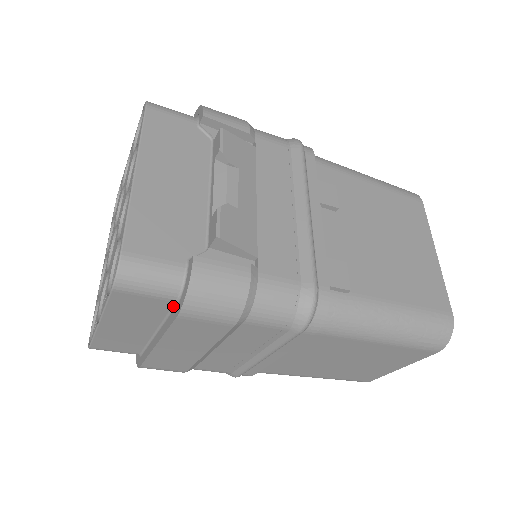
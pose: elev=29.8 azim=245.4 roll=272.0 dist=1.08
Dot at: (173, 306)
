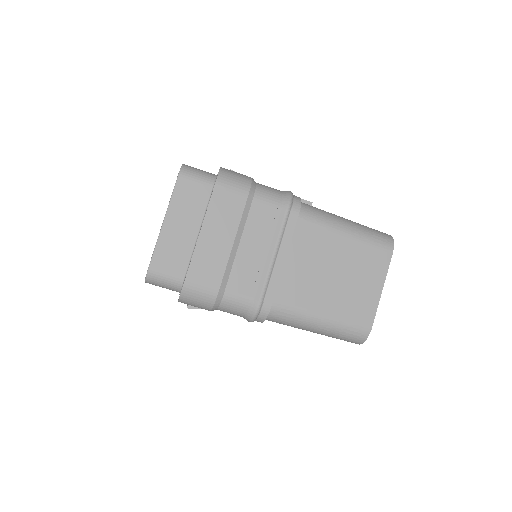
Dot at: (211, 193)
